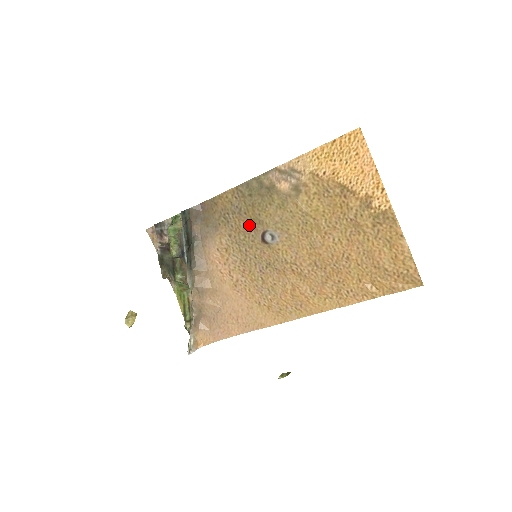
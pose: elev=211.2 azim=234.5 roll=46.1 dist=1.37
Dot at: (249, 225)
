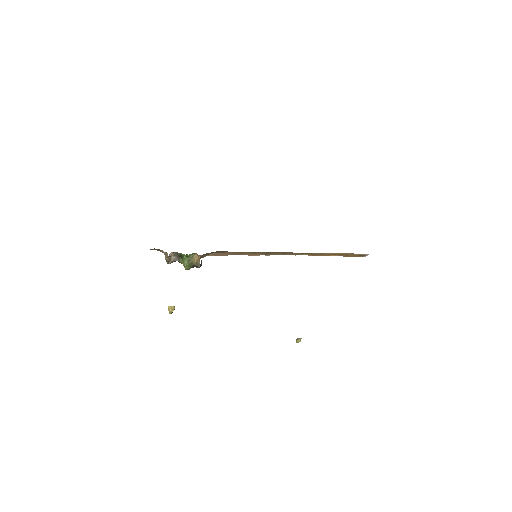
Dot at: occluded
